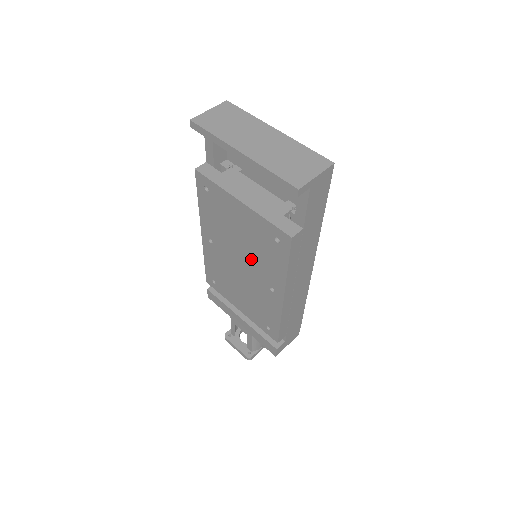
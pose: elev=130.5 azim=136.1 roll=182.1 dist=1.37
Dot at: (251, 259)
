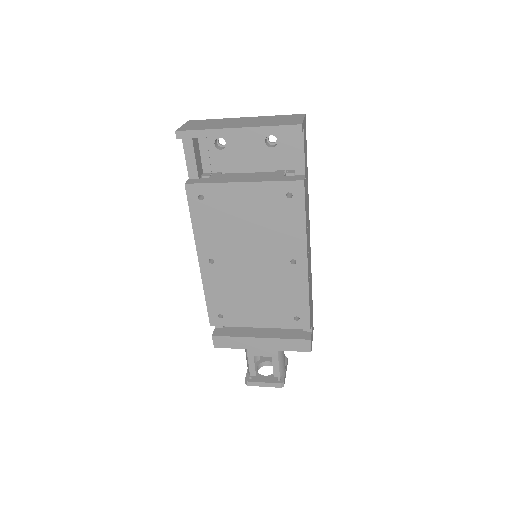
Dot at: (264, 243)
